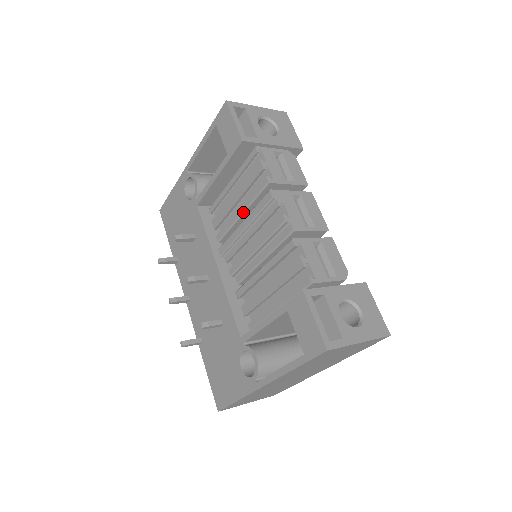
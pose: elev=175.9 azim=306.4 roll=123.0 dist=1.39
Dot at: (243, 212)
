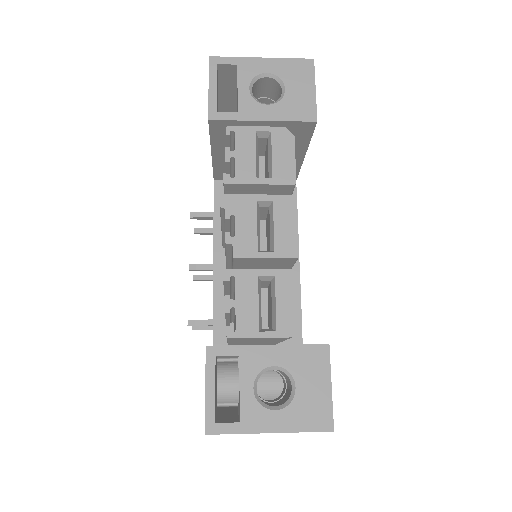
Dot at: occluded
